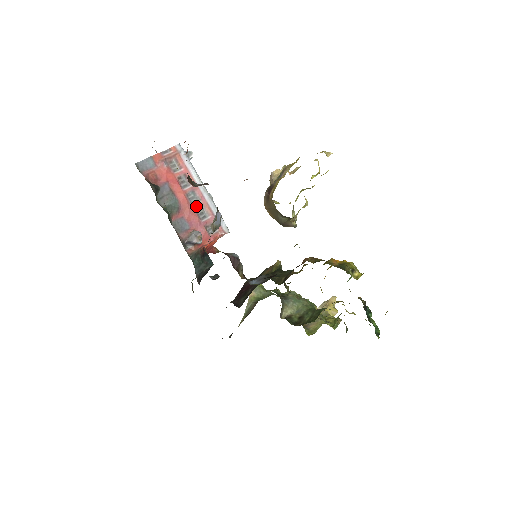
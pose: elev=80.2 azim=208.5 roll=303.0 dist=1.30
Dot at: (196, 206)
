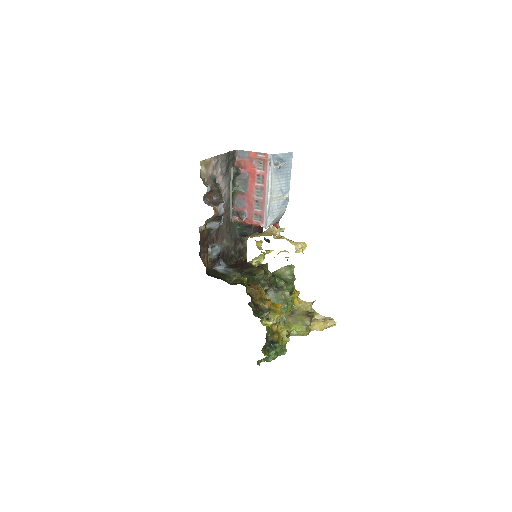
Dot at: (257, 198)
